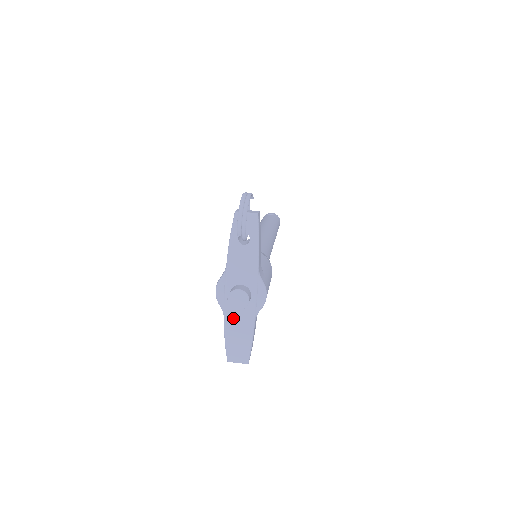
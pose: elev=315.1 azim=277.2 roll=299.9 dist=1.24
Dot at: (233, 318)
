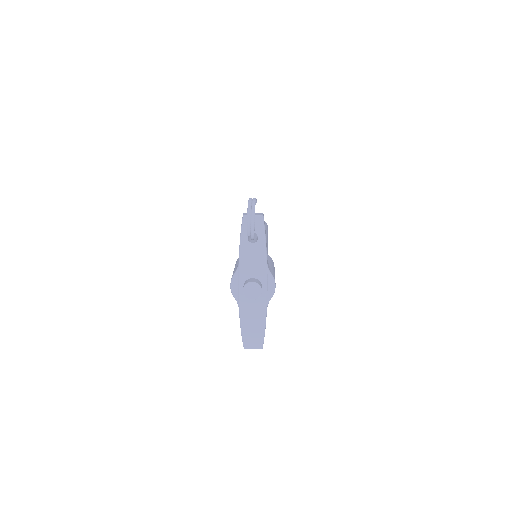
Dot at: (247, 308)
